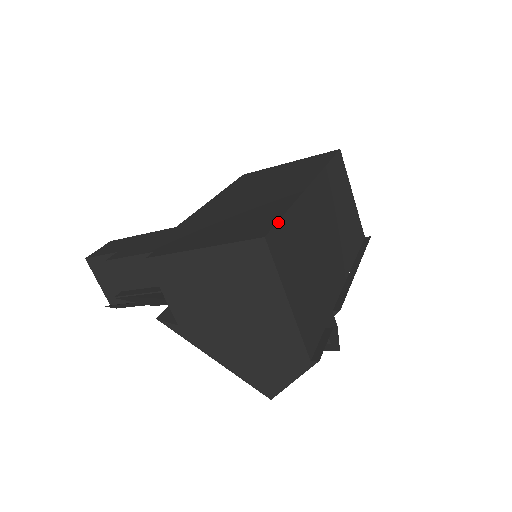
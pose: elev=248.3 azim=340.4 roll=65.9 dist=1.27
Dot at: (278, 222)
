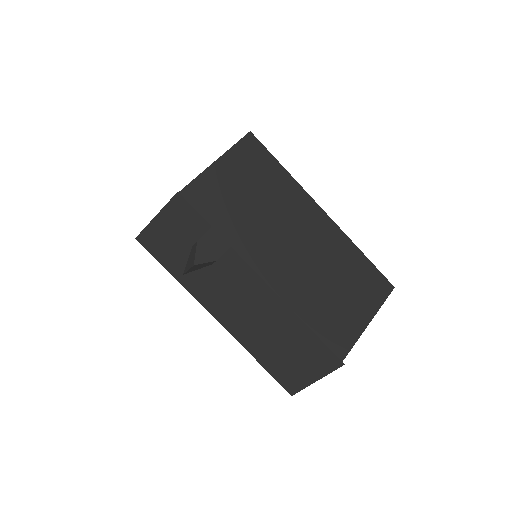
Dot at: (268, 151)
